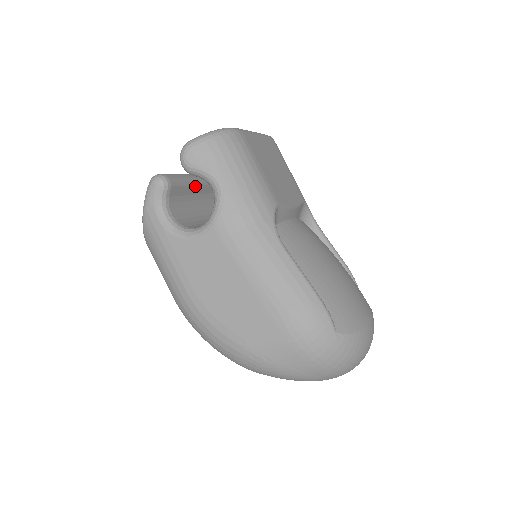
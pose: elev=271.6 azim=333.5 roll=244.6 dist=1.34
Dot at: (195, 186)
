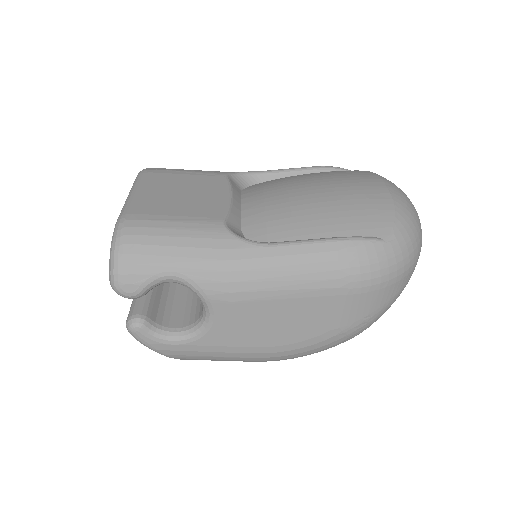
Dot at: occluded
